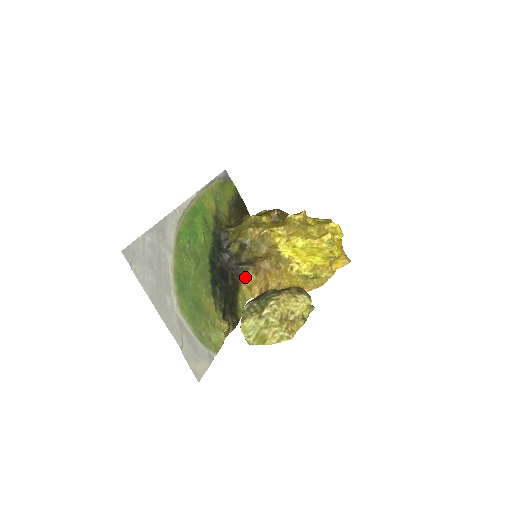
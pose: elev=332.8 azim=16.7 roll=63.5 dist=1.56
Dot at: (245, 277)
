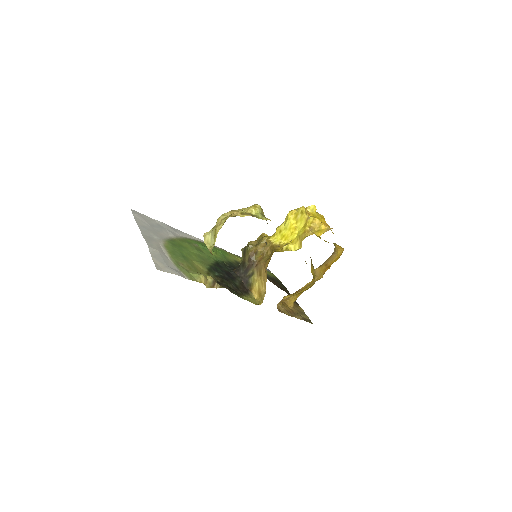
Dot at: (253, 283)
